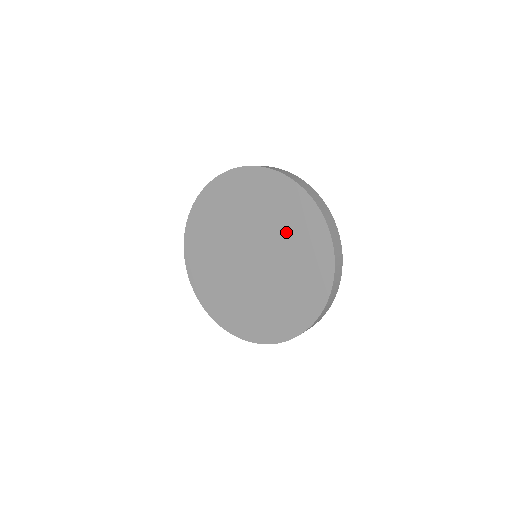
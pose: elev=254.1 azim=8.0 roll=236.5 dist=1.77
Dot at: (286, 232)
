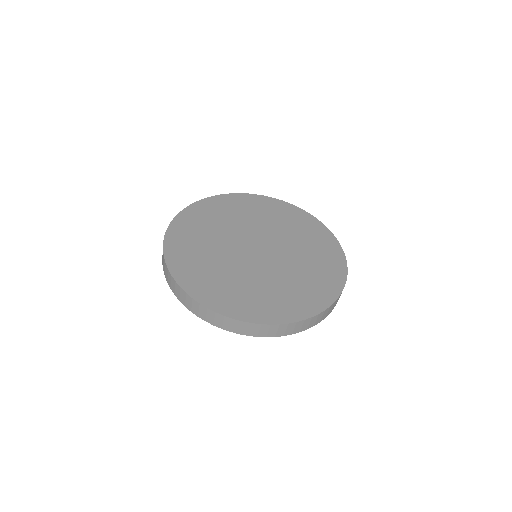
Dot at: (252, 217)
